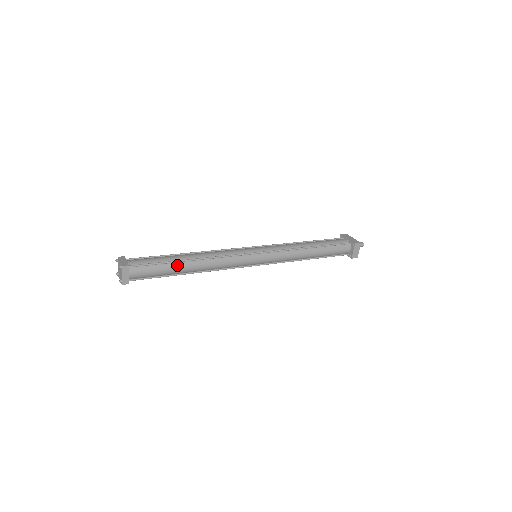
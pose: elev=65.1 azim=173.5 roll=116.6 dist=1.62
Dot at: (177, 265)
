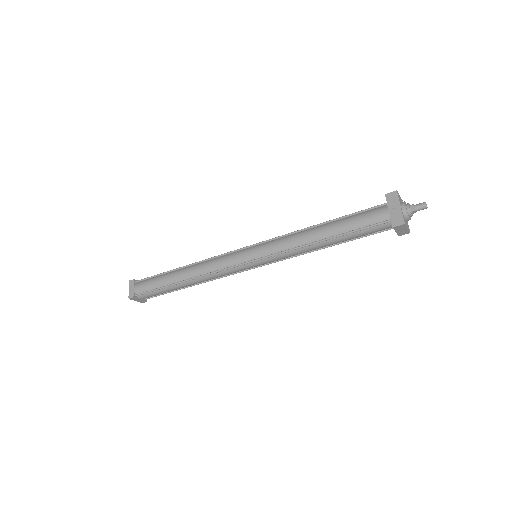
Dot at: (173, 287)
